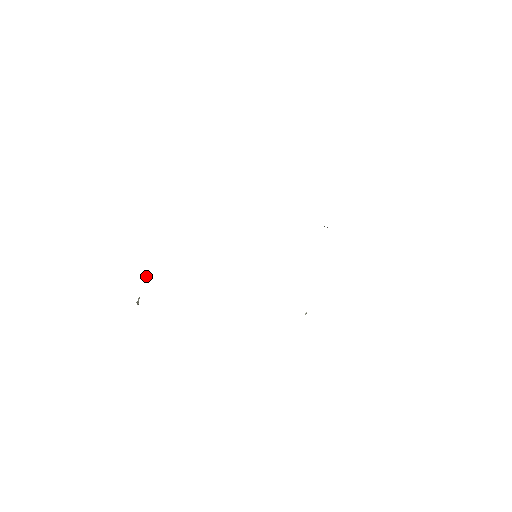
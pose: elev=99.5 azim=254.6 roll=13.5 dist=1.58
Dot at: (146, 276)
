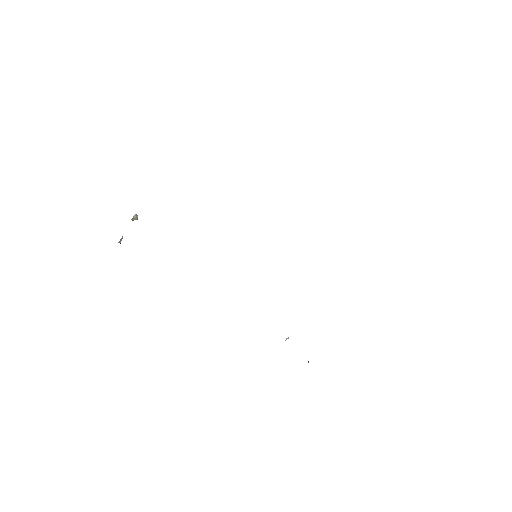
Dot at: (135, 216)
